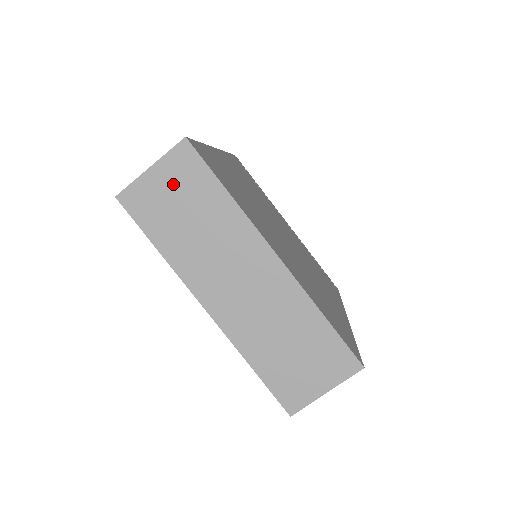
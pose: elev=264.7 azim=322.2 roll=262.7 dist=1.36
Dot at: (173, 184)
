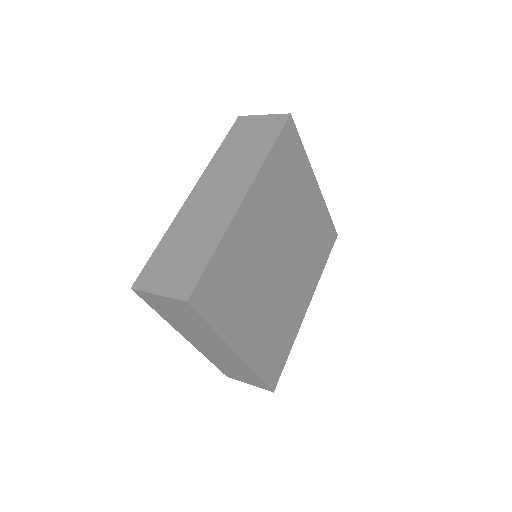
Dot at: (174, 307)
